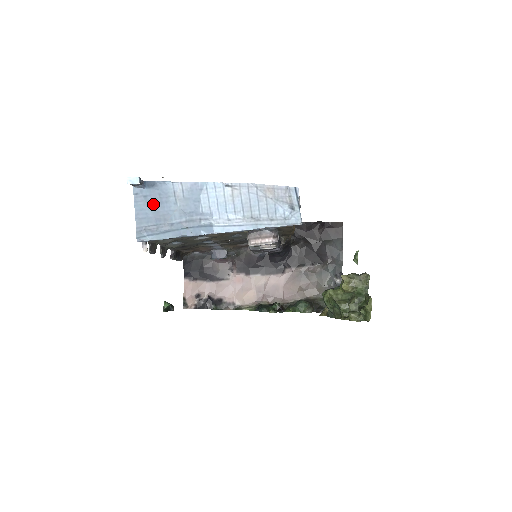
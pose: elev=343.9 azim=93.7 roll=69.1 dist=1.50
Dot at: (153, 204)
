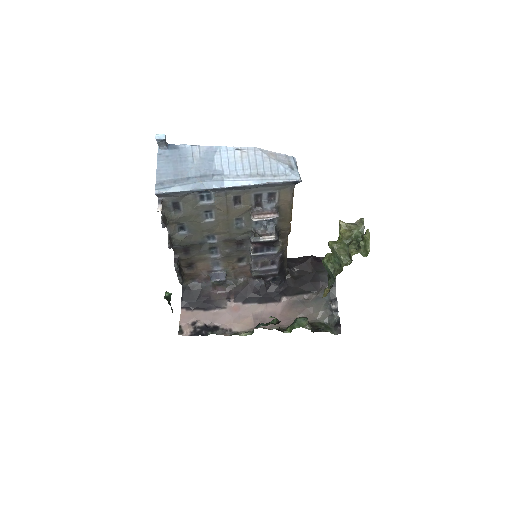
Dot at: (173, 162)
